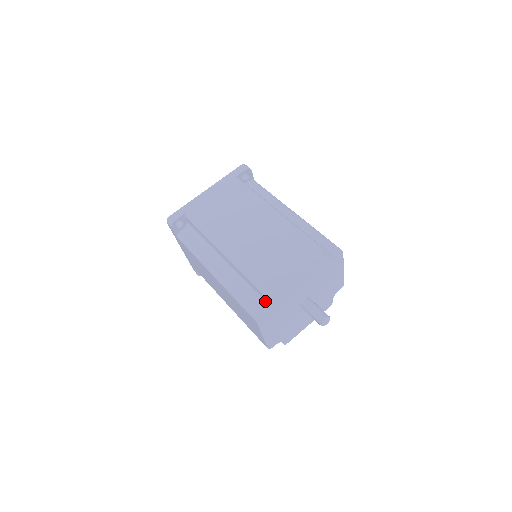
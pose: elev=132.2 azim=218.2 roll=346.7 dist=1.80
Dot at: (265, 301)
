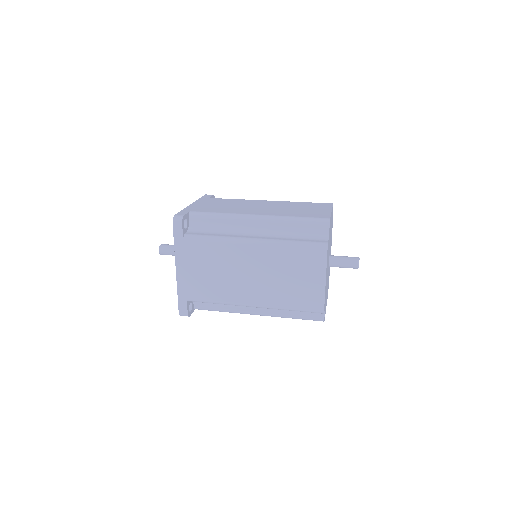
Dot at: (322, 232)
